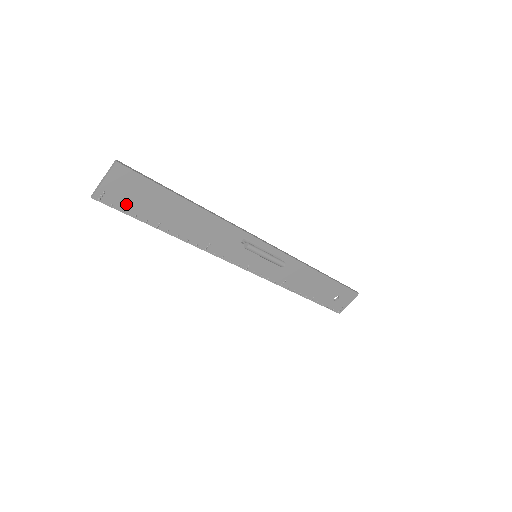
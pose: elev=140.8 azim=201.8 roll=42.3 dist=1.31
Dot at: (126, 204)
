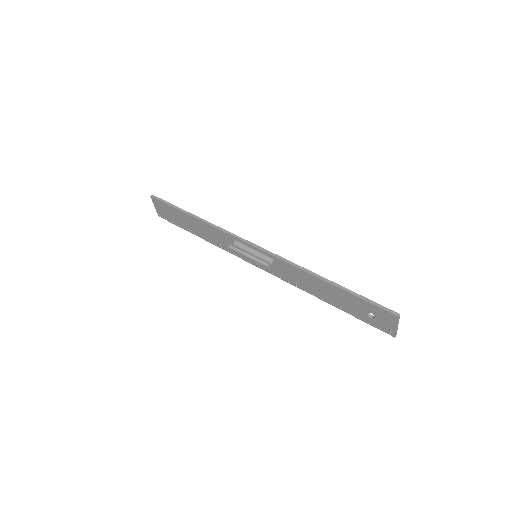
Dot at: (170, 219)
